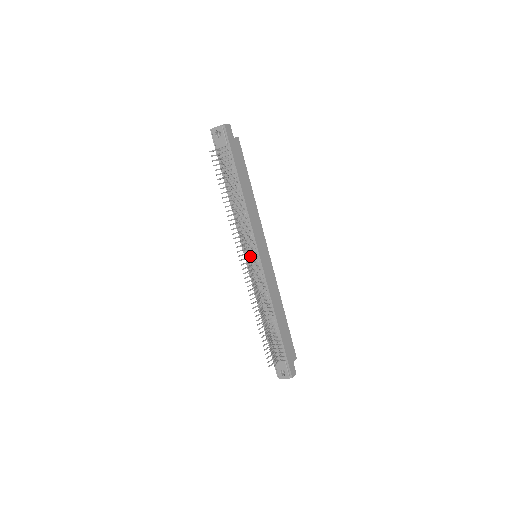
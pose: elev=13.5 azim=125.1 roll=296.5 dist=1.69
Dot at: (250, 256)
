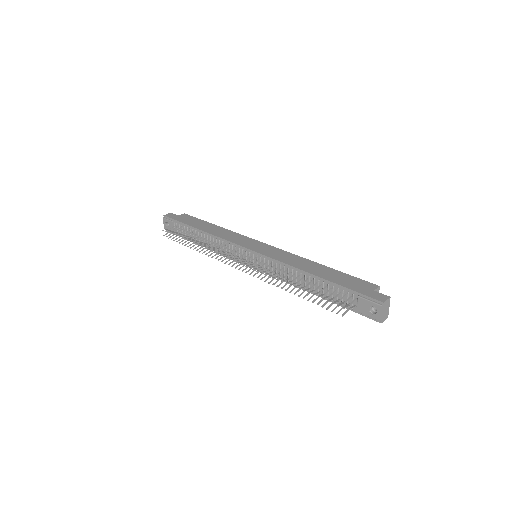
Dot at: (243, 258)
